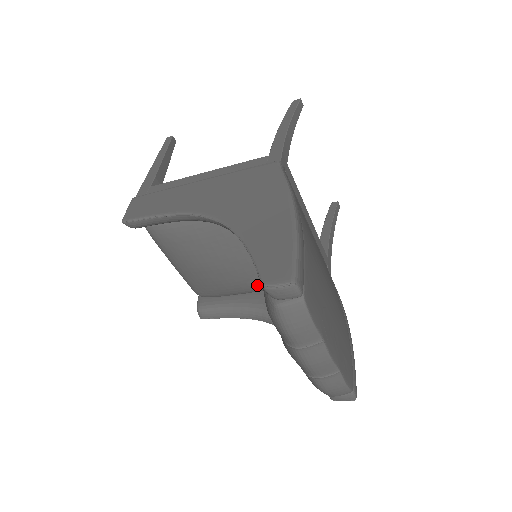
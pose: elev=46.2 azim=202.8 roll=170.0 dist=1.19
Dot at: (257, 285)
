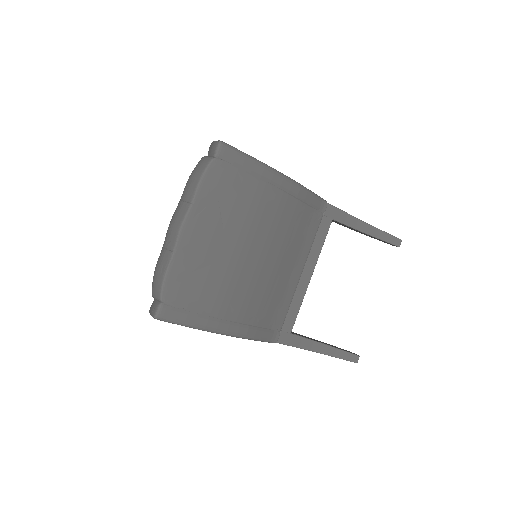
Dot at: occluded
